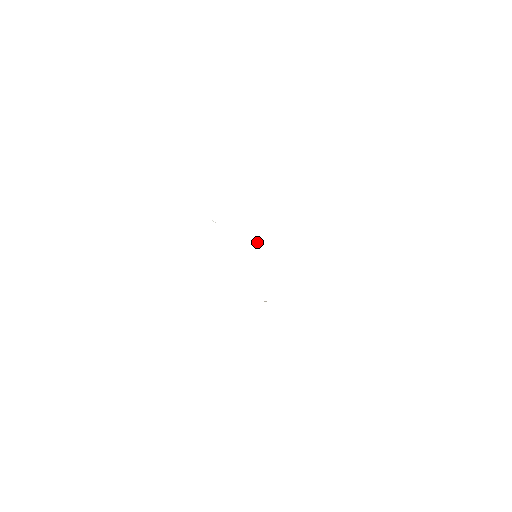
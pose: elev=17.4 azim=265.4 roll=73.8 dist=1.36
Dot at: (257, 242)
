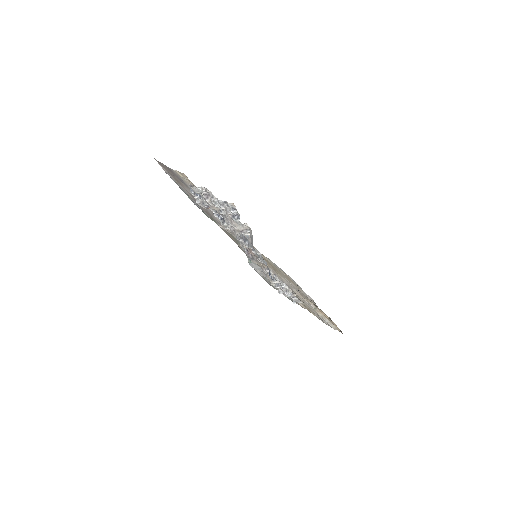
Dot at: (247, 254)
